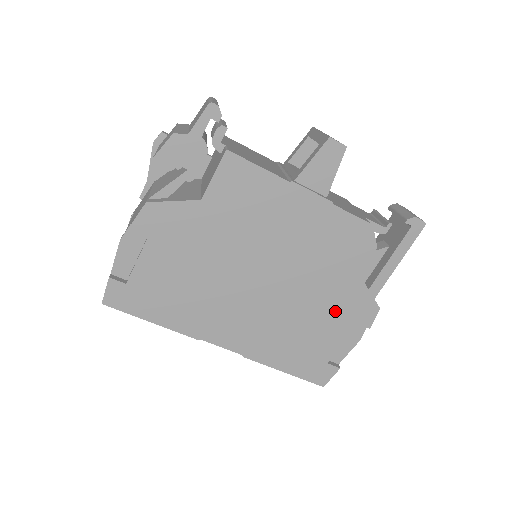
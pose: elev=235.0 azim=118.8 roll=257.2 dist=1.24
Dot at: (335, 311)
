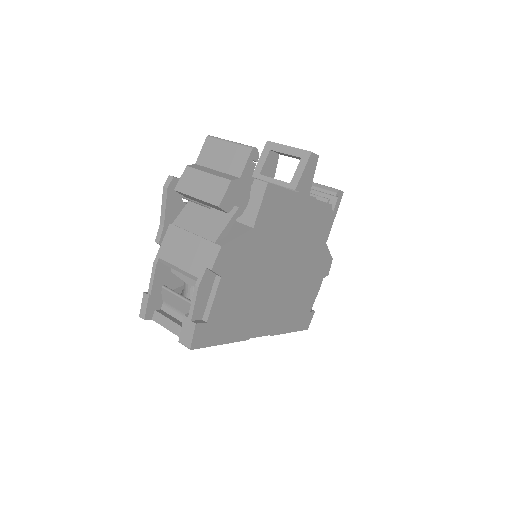
Dot at: (314, 273)
